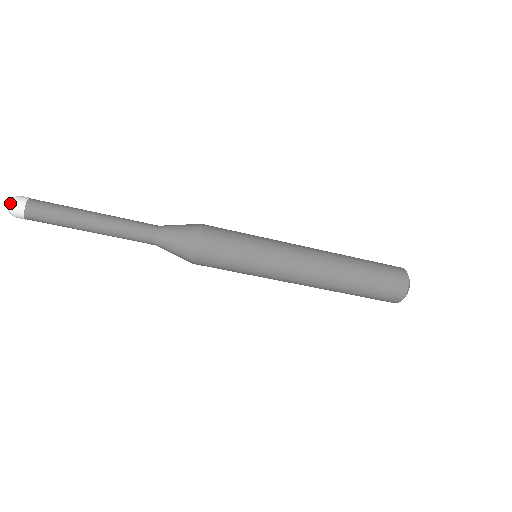
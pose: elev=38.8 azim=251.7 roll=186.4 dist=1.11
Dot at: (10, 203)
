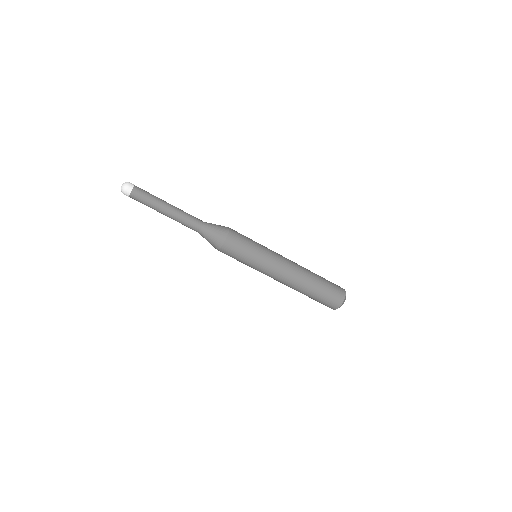
Dot at: (122, 188)
